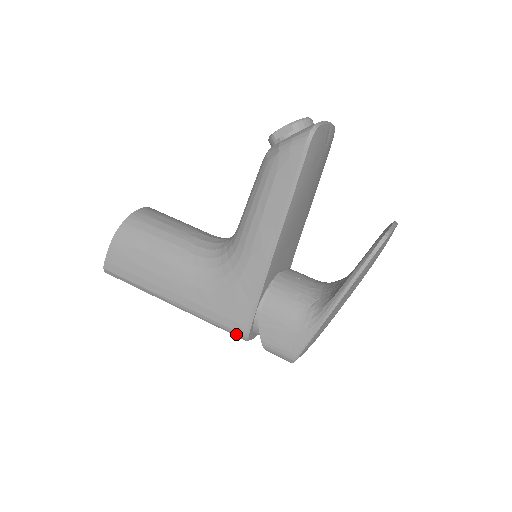
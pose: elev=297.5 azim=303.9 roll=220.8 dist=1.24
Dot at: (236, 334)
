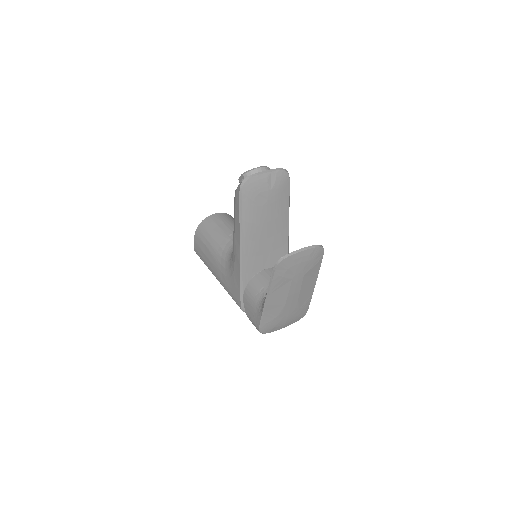
Dot at: occluded
